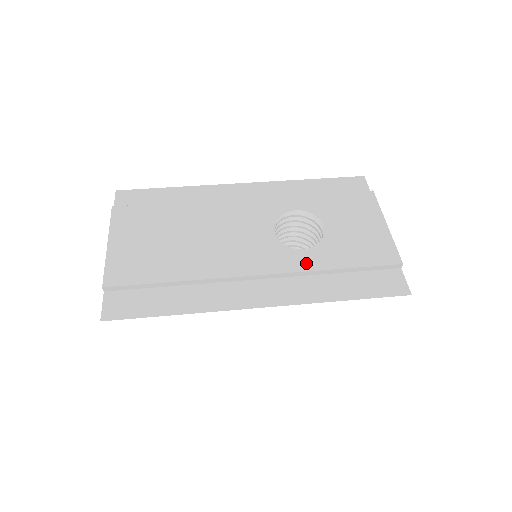
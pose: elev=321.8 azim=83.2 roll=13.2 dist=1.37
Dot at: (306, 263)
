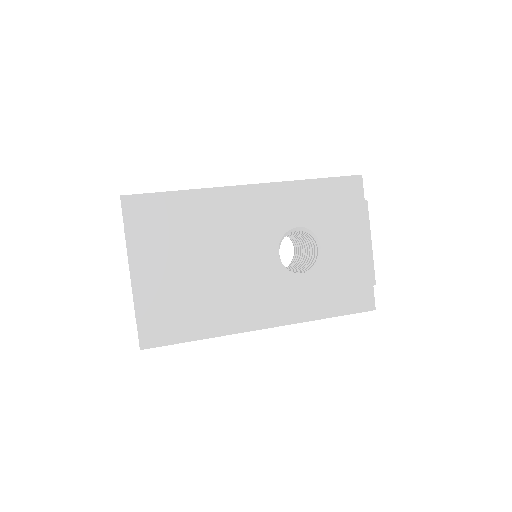
Dot at: (303, 288)
